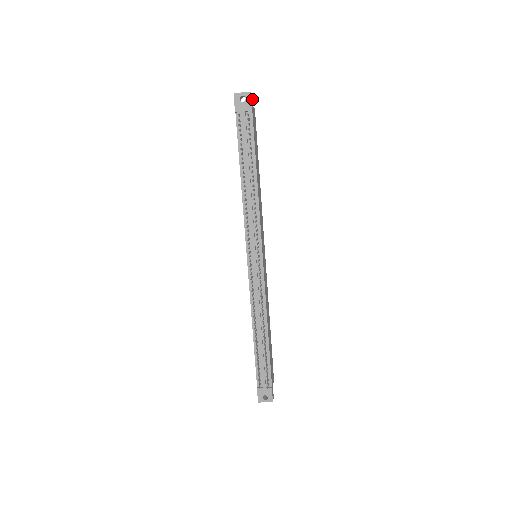
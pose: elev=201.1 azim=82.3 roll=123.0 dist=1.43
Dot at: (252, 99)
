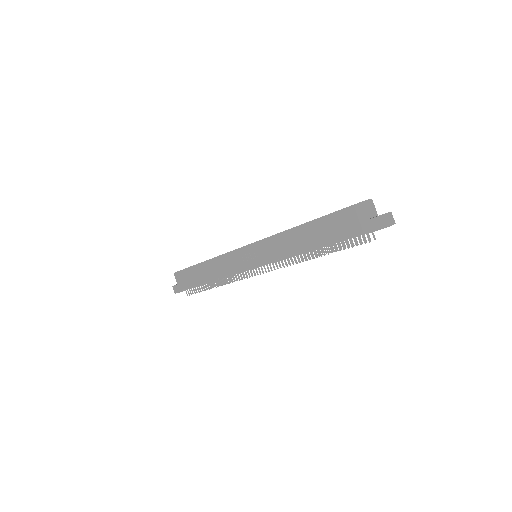
Dot at: occluded
